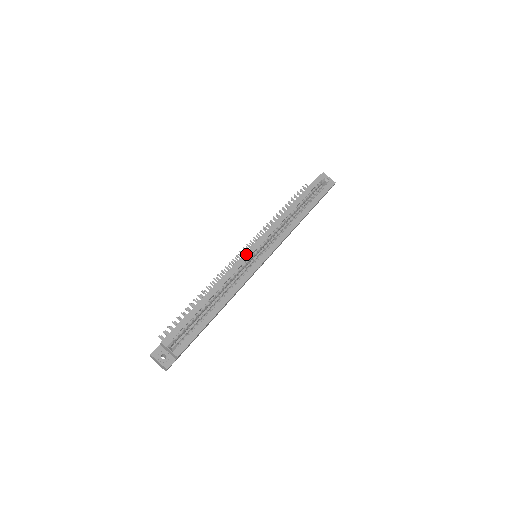
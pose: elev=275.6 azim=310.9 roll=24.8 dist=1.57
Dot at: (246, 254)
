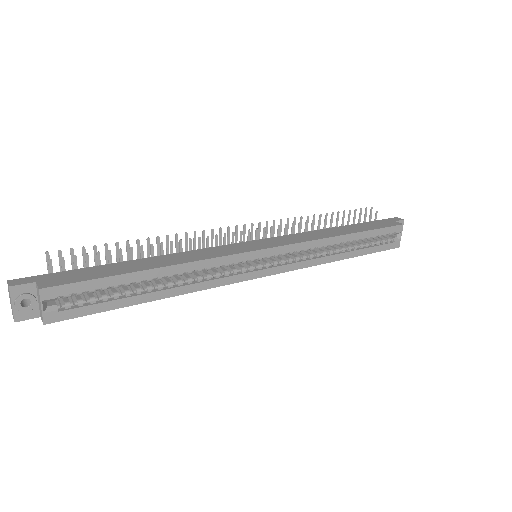
Dot at: (251, 253)
